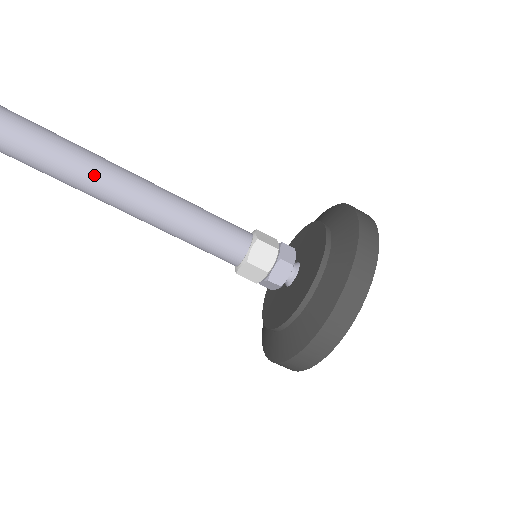
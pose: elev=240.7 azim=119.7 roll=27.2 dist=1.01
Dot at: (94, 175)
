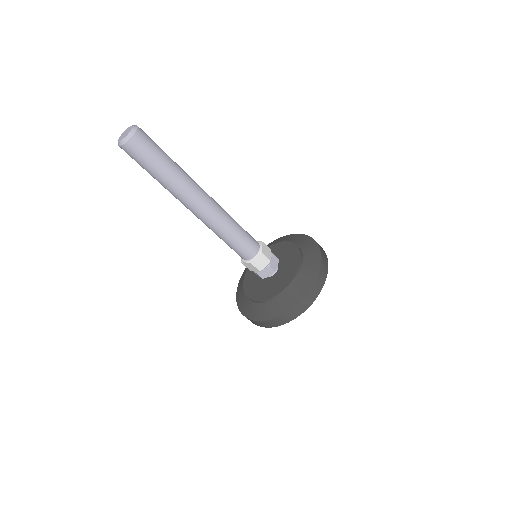
Dot at: (187, 195)
